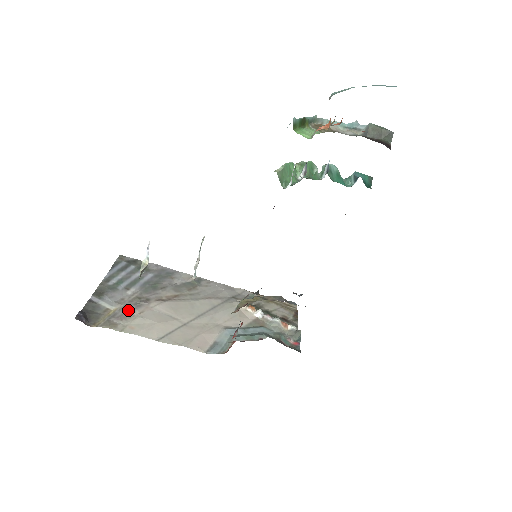
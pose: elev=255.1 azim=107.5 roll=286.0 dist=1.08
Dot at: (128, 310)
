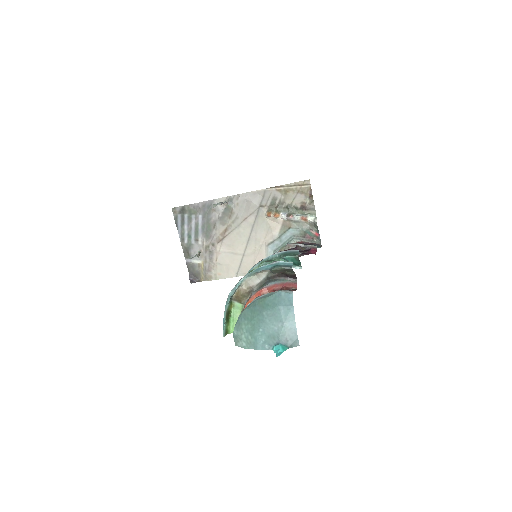
Dot at: (209, 261)
